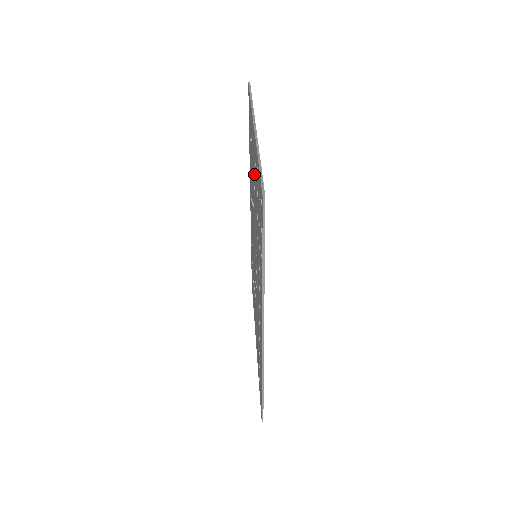
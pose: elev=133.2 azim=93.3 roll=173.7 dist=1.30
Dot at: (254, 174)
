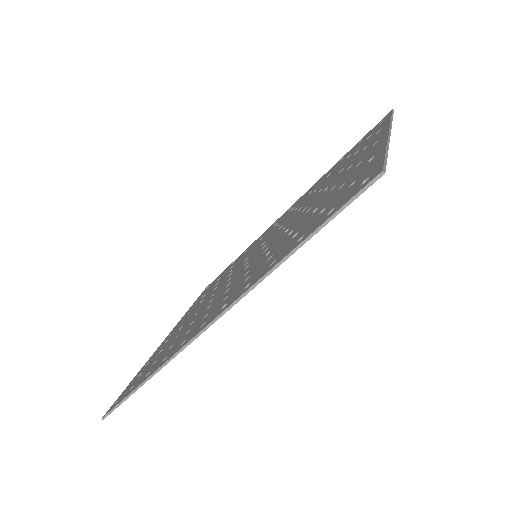
Dot at: (341, 175)
